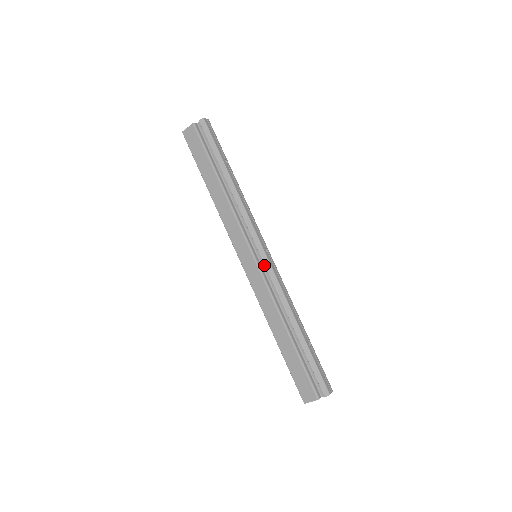
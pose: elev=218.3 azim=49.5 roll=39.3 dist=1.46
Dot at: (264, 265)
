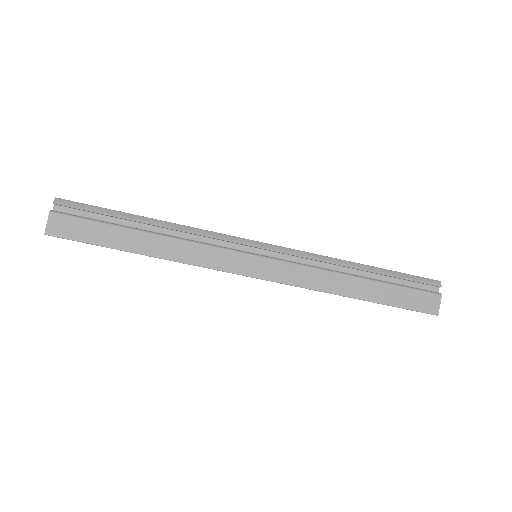
Dot at: (272, 254)
